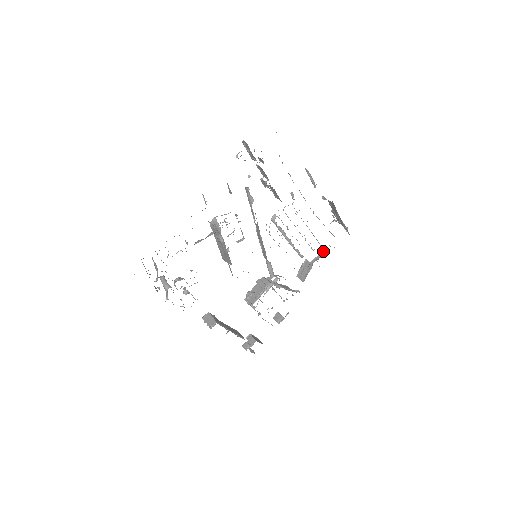
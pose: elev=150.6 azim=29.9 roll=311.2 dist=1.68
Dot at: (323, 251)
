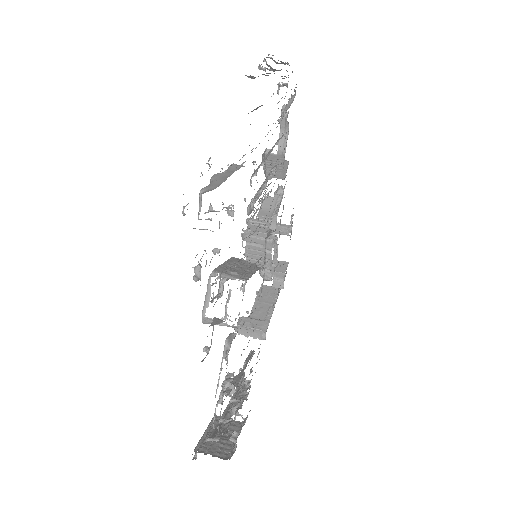
Dot at: (281, 126)
